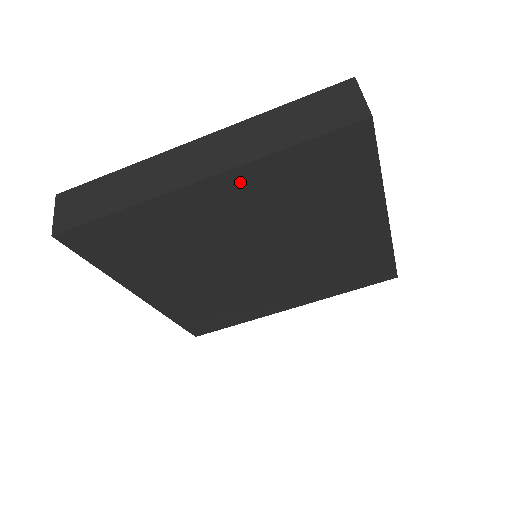
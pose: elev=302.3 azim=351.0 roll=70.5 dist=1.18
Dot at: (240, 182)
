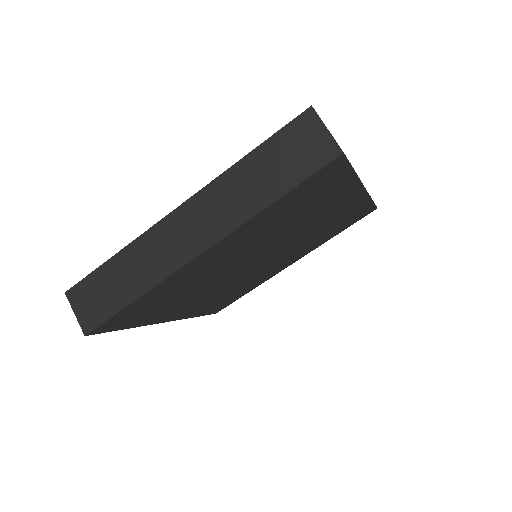
Dot at: (236, 237)
